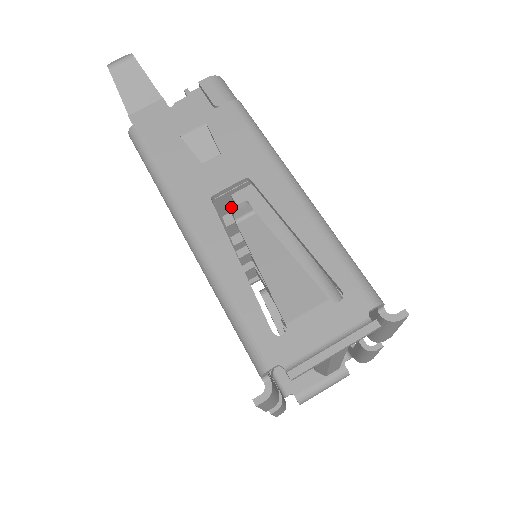
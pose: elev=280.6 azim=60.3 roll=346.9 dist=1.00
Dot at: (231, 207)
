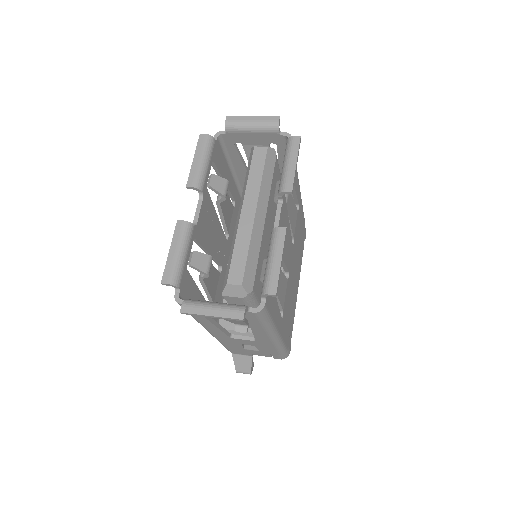
Dot at: occluded
